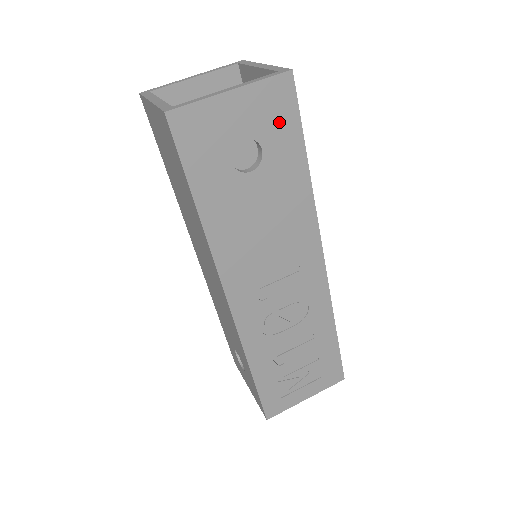
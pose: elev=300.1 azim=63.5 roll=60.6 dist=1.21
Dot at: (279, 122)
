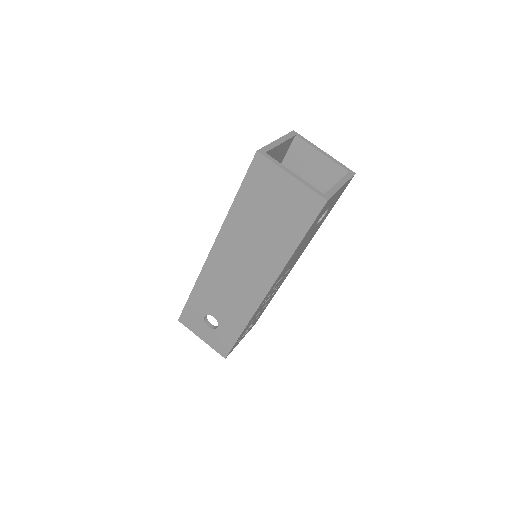
Dot at: occluded
